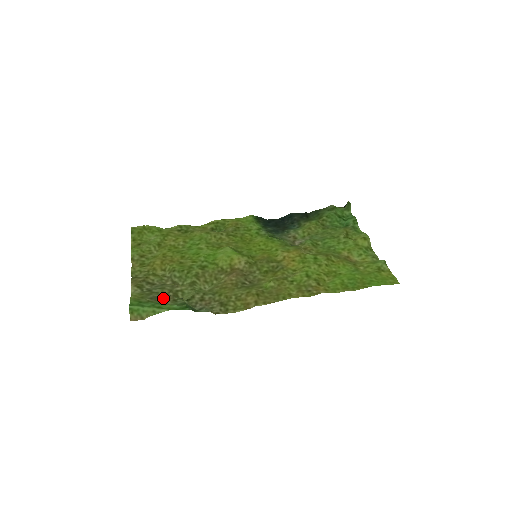
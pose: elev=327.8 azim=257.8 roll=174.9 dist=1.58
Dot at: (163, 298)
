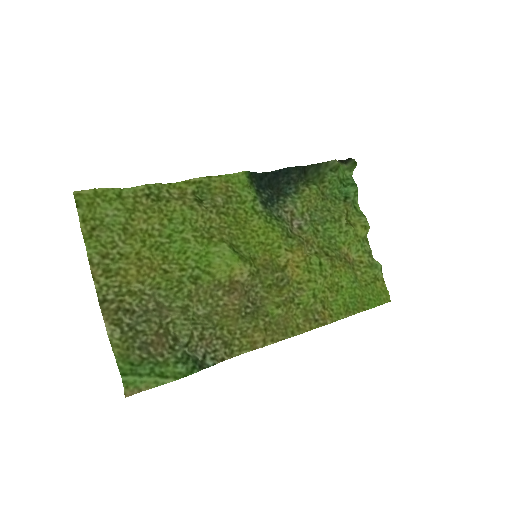
Dot at: (155, 344)
